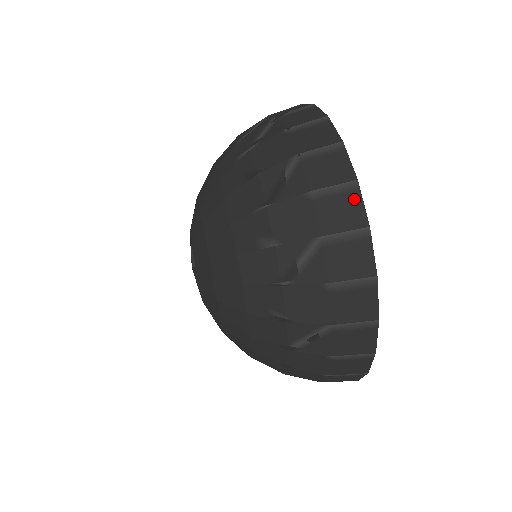
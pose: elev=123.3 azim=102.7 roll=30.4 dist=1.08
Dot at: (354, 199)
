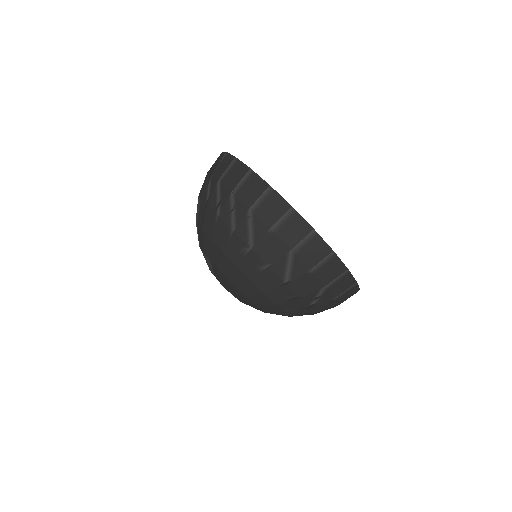
Dot at: (335, 261)
